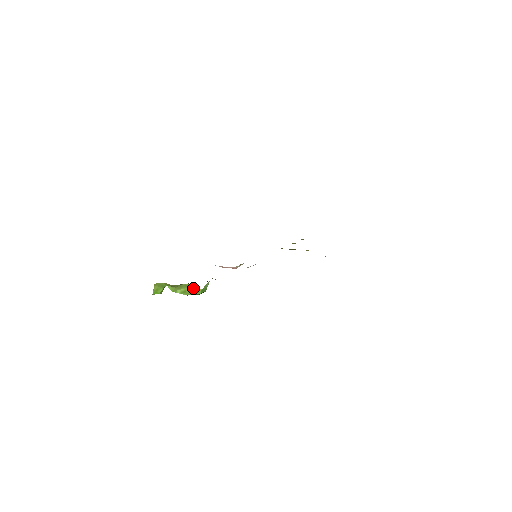
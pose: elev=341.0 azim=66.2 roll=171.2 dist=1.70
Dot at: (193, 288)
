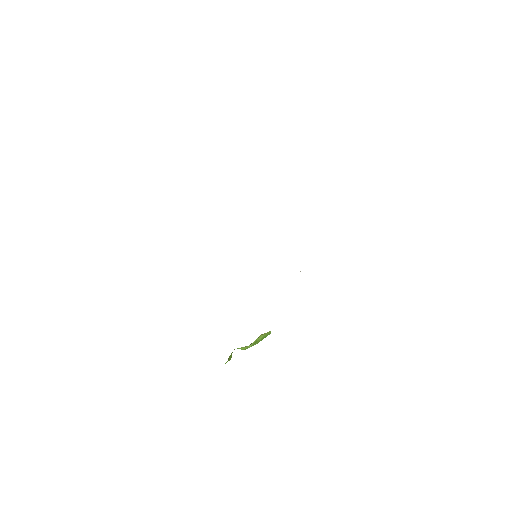
Dot at: (264, 335)
